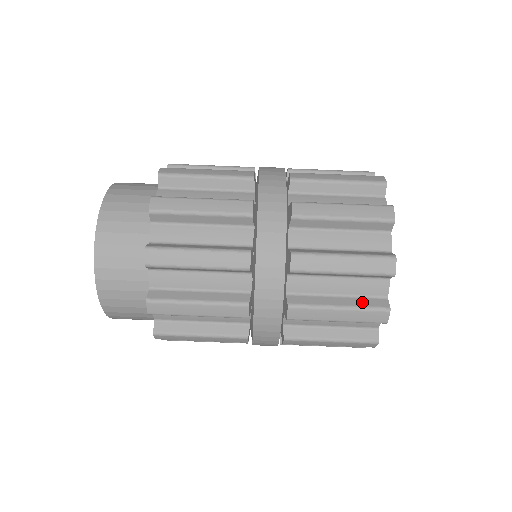
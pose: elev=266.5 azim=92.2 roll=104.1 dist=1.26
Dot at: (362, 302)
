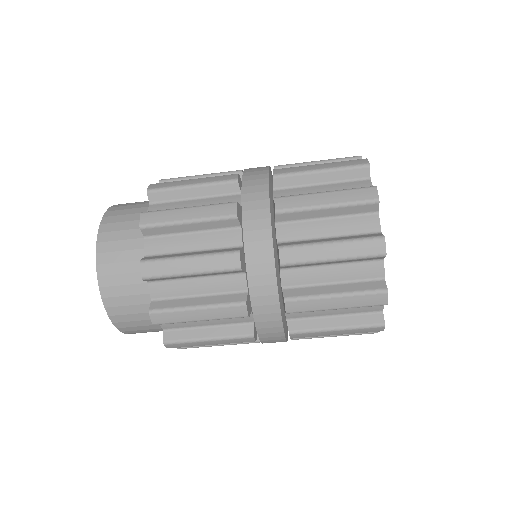
Dot at: (358, 287)
